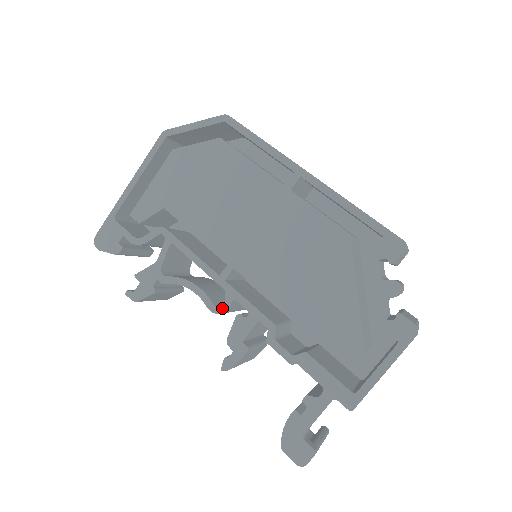
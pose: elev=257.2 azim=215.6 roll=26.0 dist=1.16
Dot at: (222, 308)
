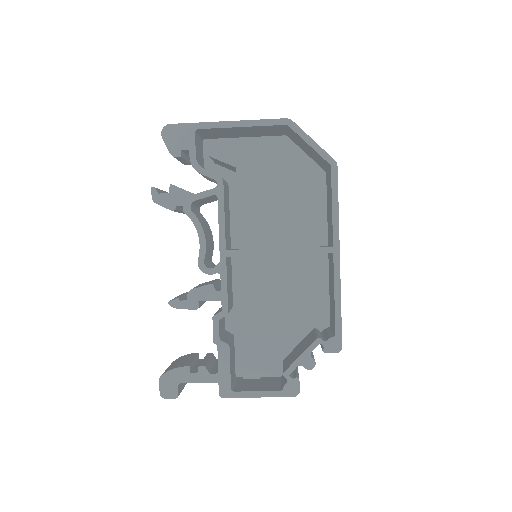
Dot at: (207, 270)
